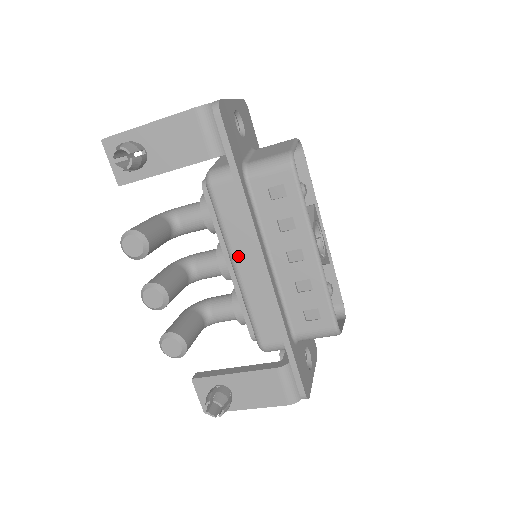
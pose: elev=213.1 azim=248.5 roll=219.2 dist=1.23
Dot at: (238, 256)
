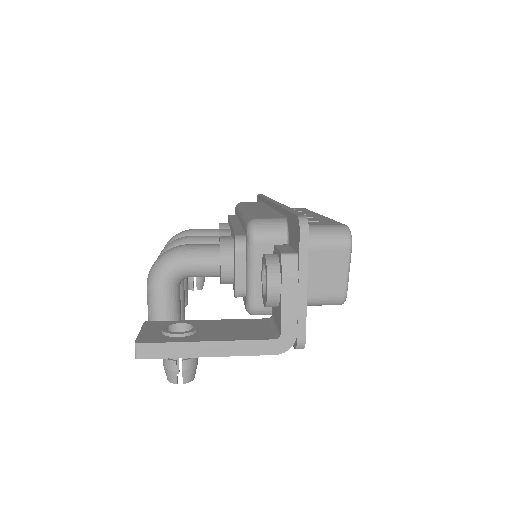
Dot at: occluded
